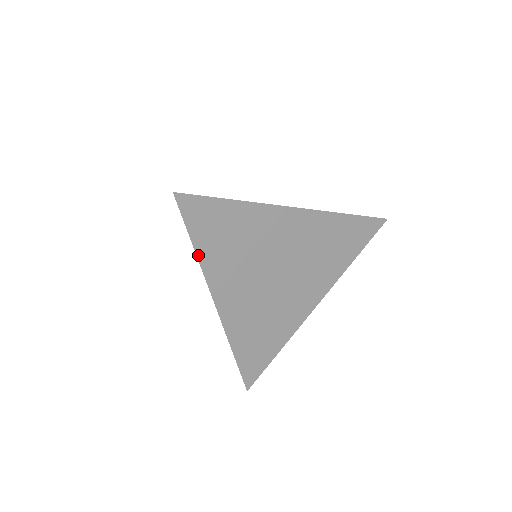
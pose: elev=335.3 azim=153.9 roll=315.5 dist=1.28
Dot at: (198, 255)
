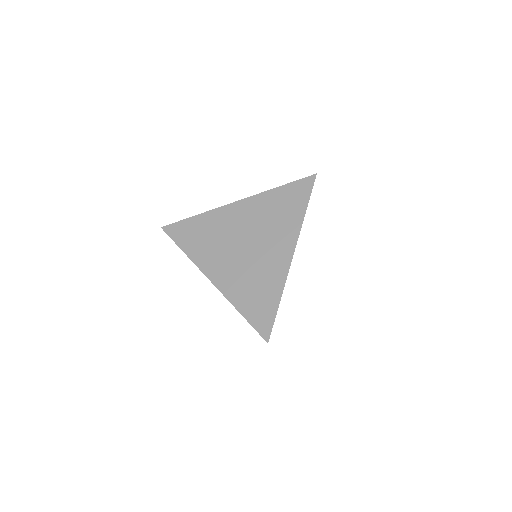
Dot at: occluded
